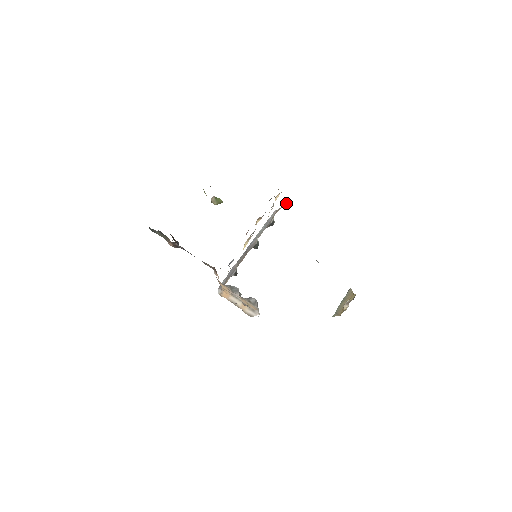
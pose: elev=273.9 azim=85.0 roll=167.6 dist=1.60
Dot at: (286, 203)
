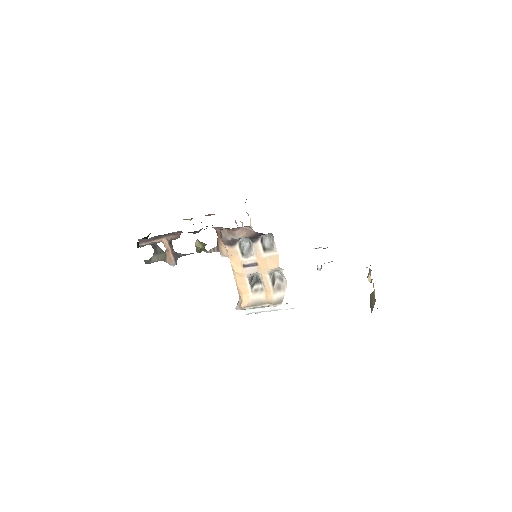
Dot at: occluded
